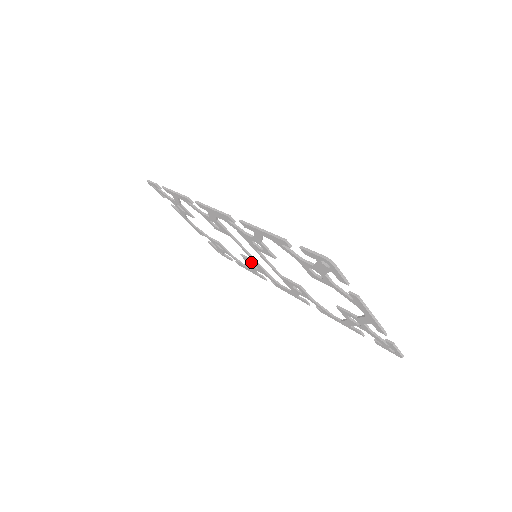
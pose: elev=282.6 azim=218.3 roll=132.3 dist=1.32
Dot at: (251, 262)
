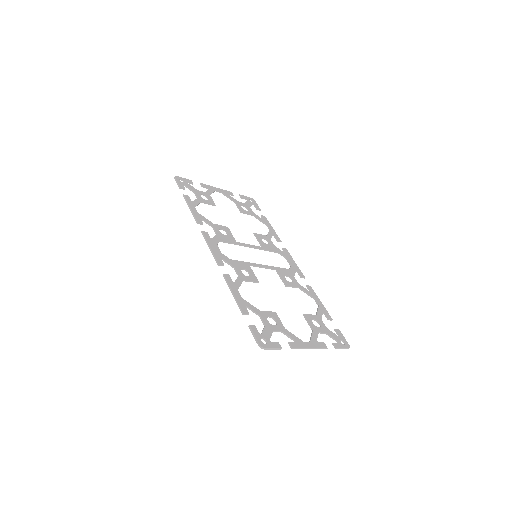
Dot at: (261, 242)
